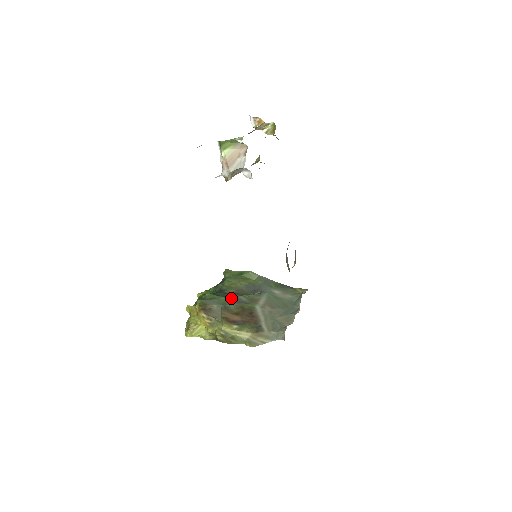
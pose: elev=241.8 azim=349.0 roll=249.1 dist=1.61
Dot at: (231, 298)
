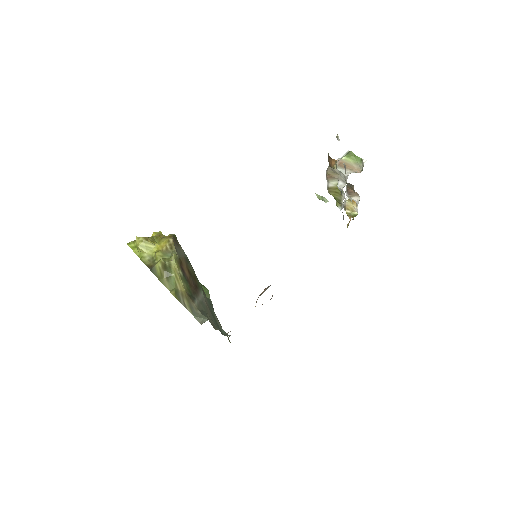
Dot at: occluded
